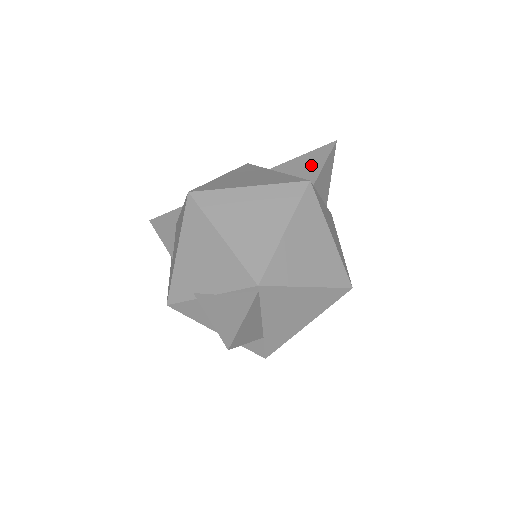
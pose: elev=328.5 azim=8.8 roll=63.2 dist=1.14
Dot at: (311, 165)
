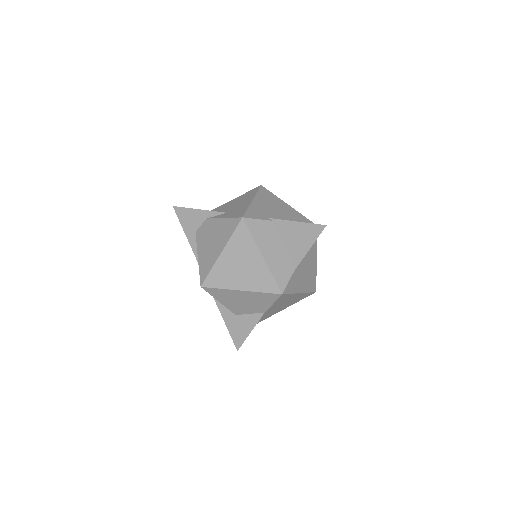
Dot at: occluded
